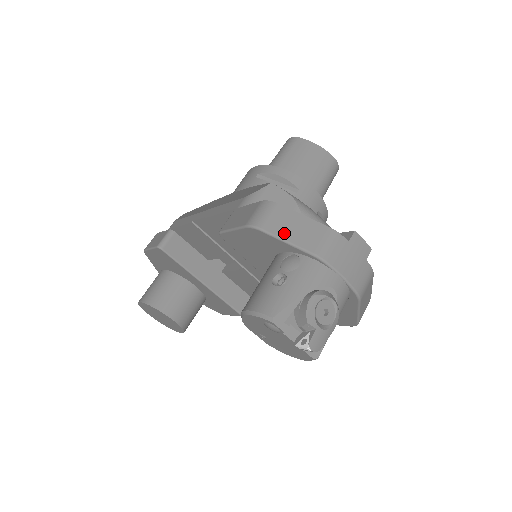
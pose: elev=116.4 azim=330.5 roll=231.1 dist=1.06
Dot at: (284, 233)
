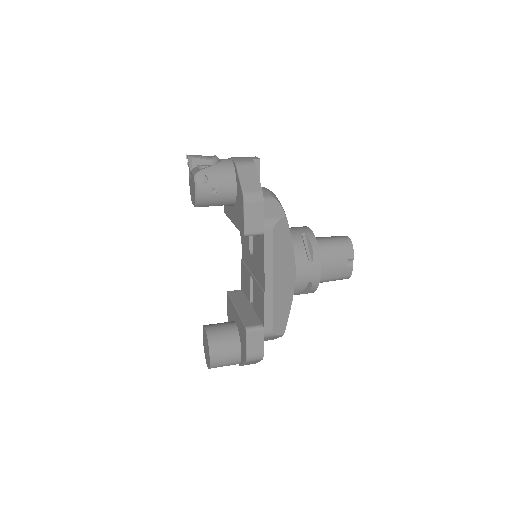
Dot at: occluded
